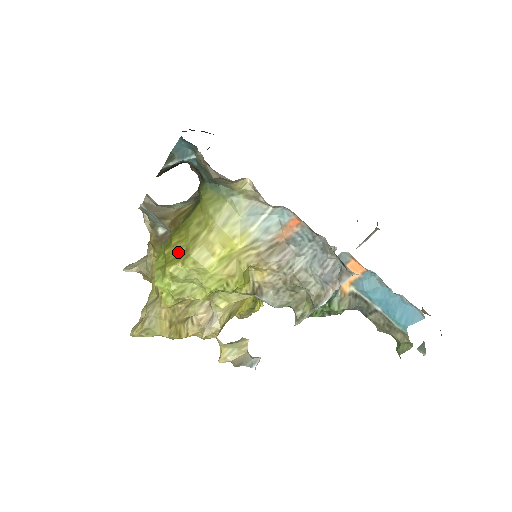
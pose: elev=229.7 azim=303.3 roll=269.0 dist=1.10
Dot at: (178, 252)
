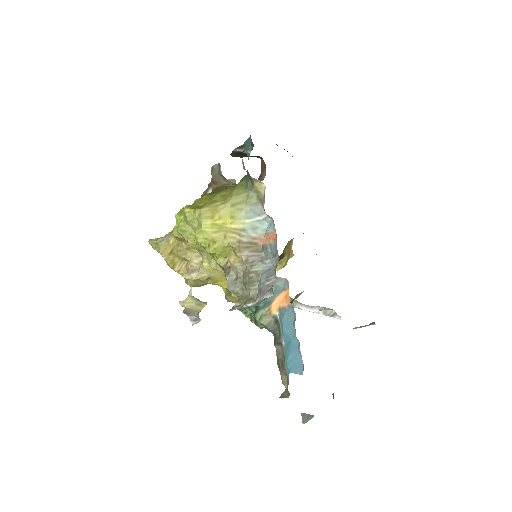
Dot at: (200, 204)
